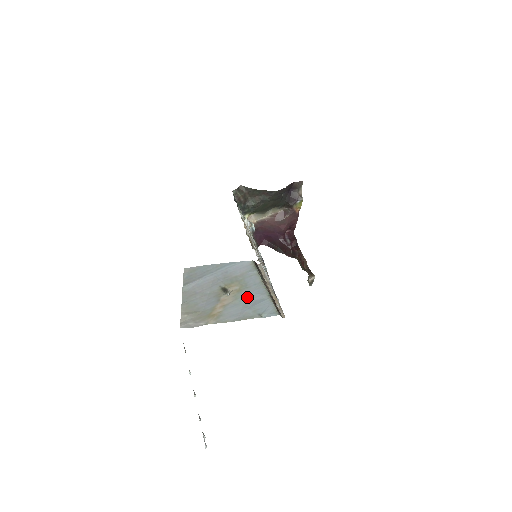
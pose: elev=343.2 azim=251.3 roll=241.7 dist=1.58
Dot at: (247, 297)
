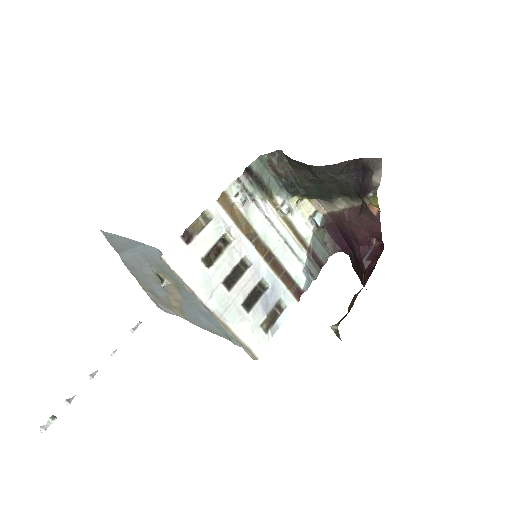
Dot at: (193, 302)
